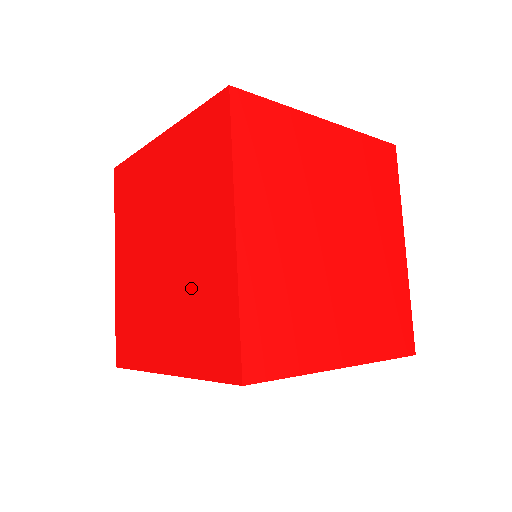
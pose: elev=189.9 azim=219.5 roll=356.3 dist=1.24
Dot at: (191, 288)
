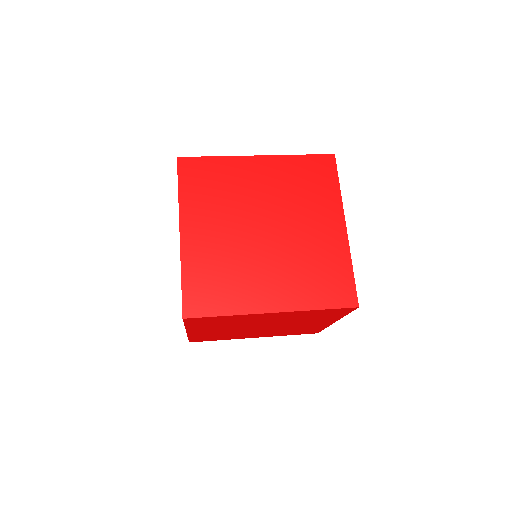
Dot at: (290, 329)
